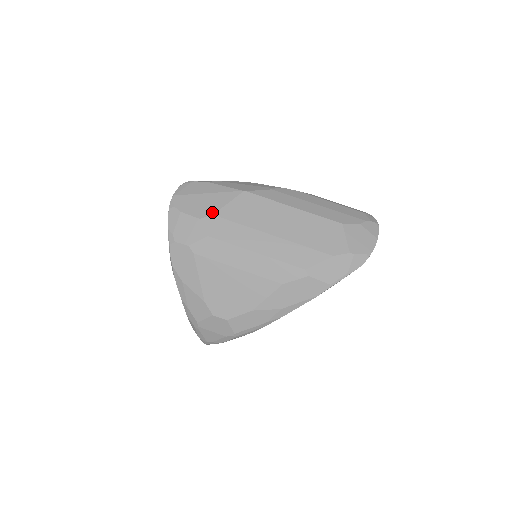
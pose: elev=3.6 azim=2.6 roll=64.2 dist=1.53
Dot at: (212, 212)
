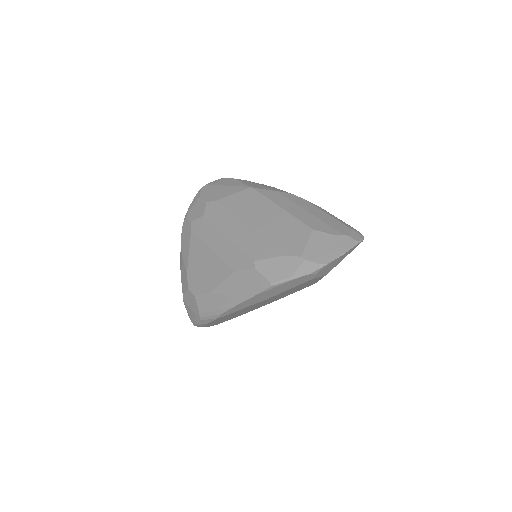
Dot at: (217, 199)
